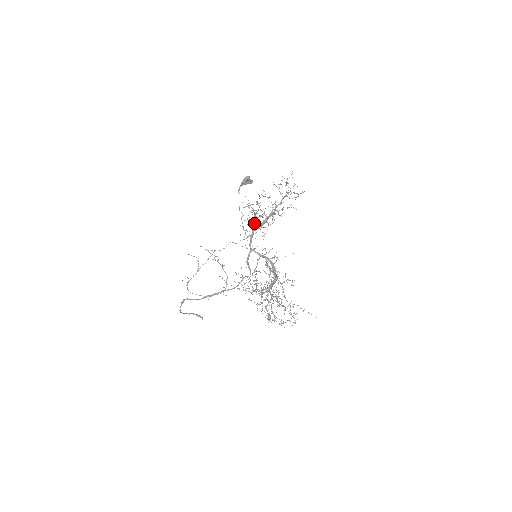
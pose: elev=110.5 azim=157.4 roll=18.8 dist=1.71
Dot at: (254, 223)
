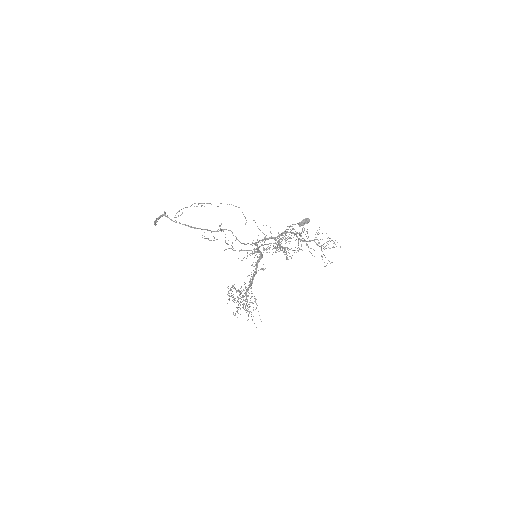
Dot at: occluded
